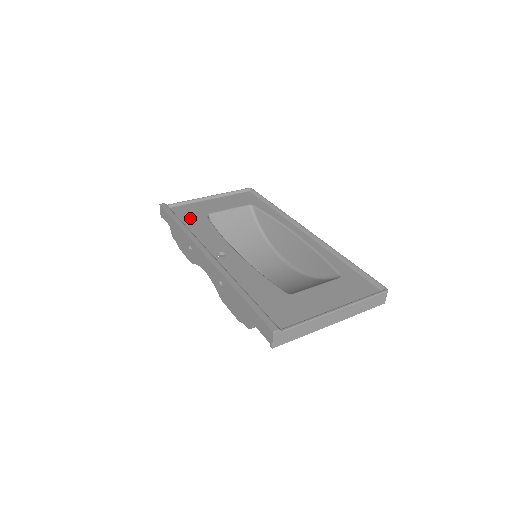
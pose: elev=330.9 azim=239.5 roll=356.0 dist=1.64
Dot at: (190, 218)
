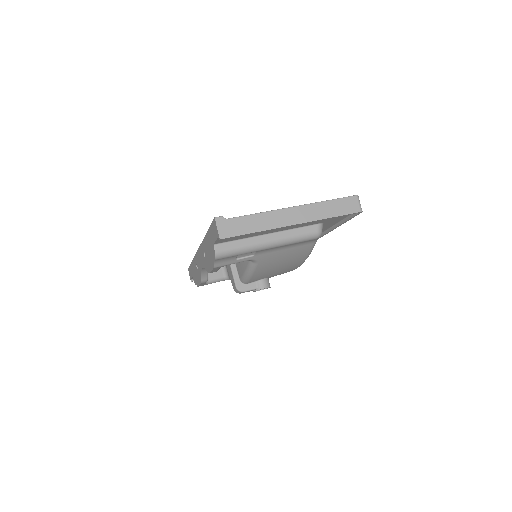
Dot at: occluded
